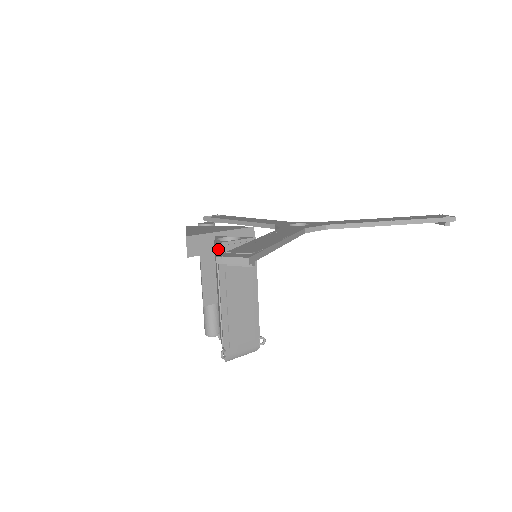
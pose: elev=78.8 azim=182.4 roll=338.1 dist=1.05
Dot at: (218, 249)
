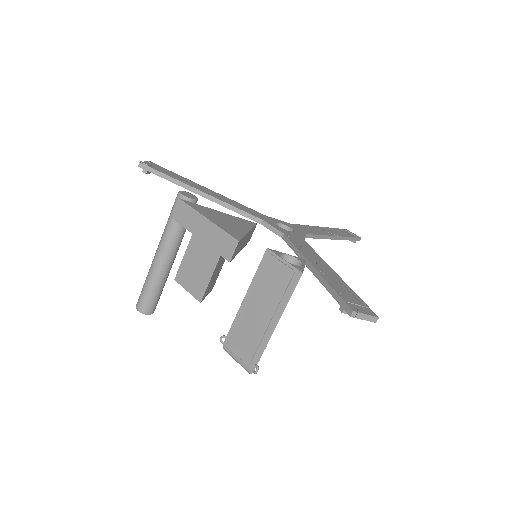
Dot at: (300, 277)
